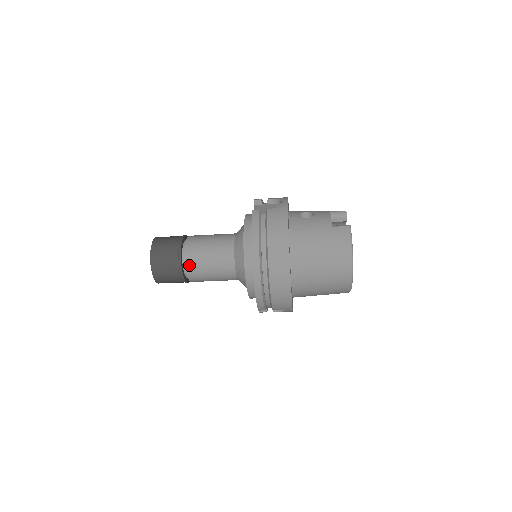
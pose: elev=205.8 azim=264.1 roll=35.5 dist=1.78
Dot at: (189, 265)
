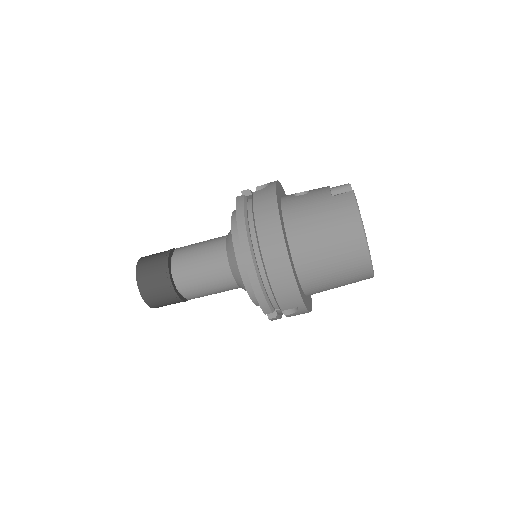
Dot at: (179, 276)
